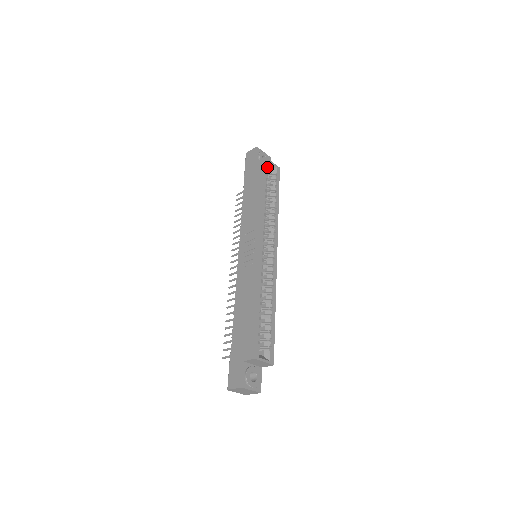
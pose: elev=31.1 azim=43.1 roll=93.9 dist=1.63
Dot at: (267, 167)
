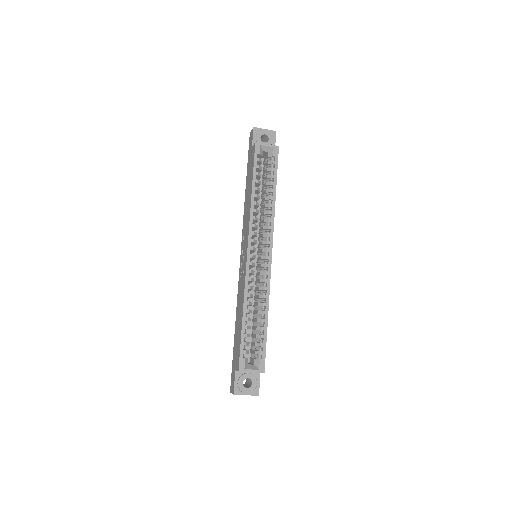
Dot at: (259, 154)
